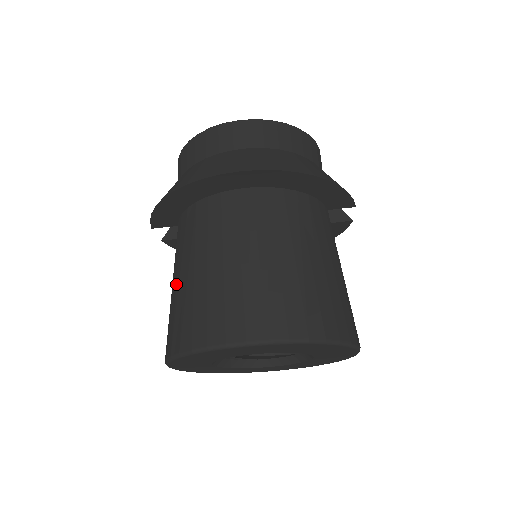
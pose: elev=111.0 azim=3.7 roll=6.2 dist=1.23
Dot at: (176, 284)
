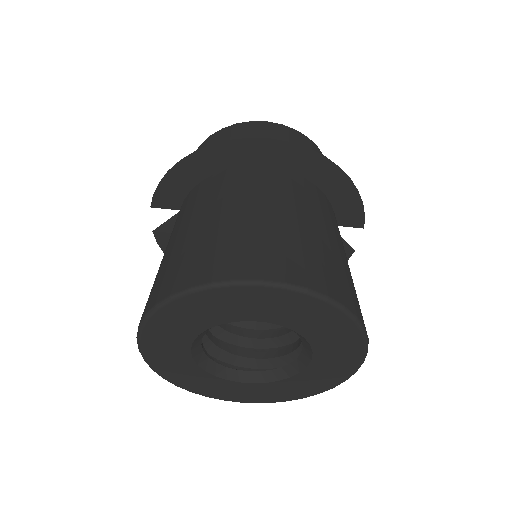
Dot at: (174, 242)
